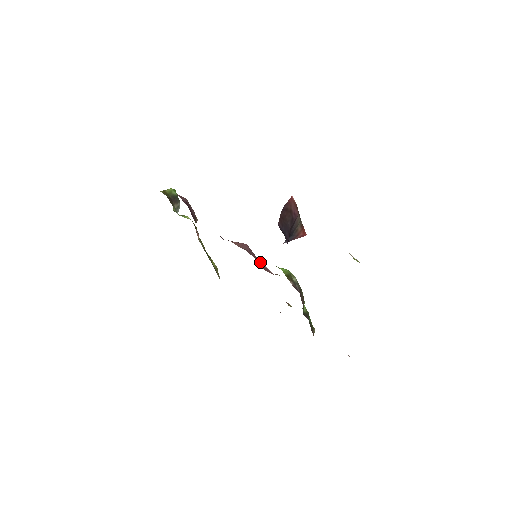
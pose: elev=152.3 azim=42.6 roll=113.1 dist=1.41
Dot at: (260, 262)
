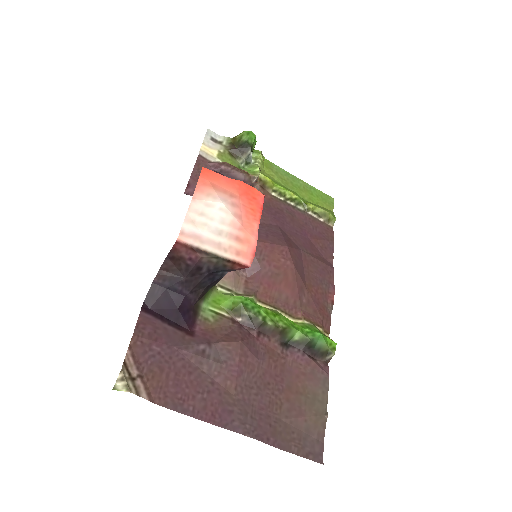
Dot at: (258, 265)
